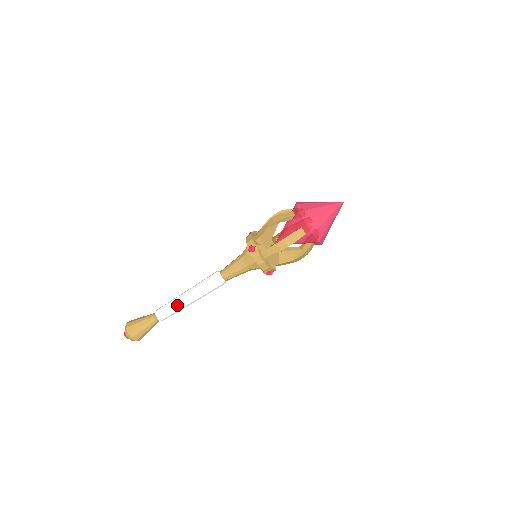
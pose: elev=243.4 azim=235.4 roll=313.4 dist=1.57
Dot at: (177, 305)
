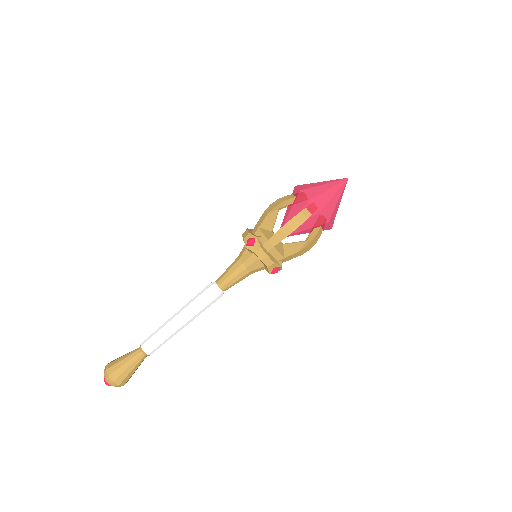
Dot at: (167, 330)
